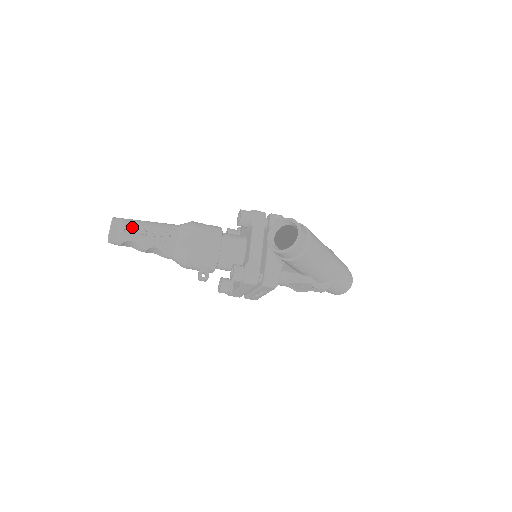
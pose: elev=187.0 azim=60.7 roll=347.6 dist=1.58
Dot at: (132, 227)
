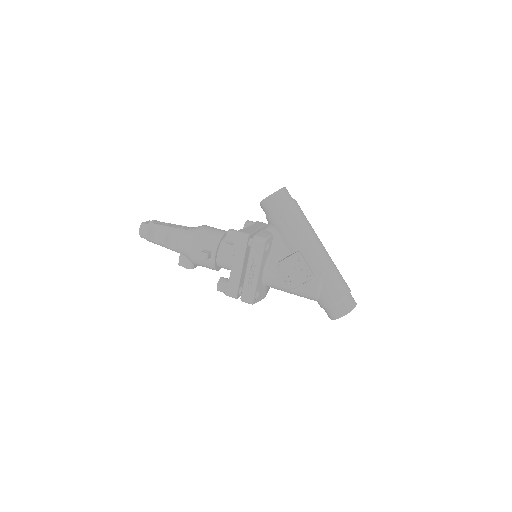
Dot at: (161, 222)
